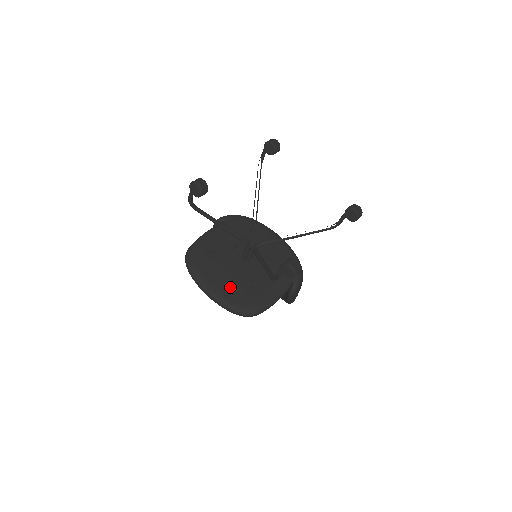
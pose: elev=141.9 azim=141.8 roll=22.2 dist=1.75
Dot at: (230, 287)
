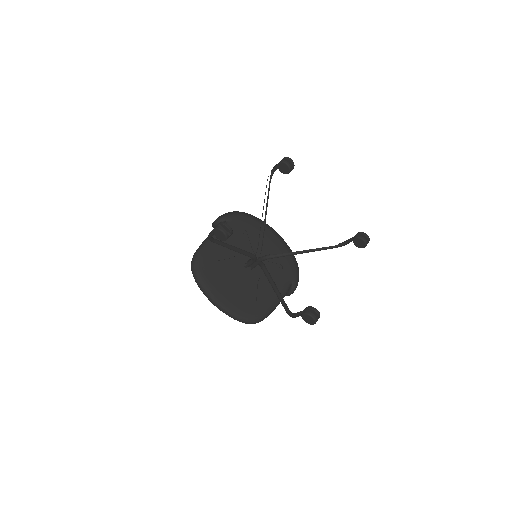
Dot at: (236, 297)
